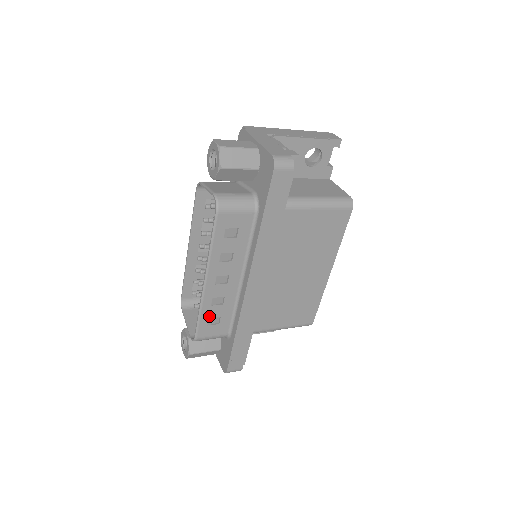
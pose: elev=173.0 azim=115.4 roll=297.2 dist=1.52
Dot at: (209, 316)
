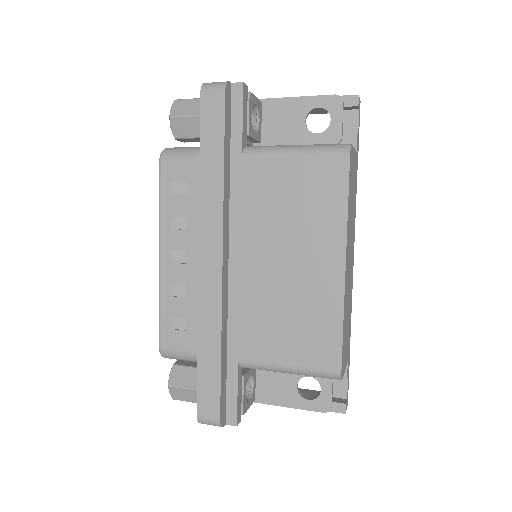
Dot at: (171, 313)
